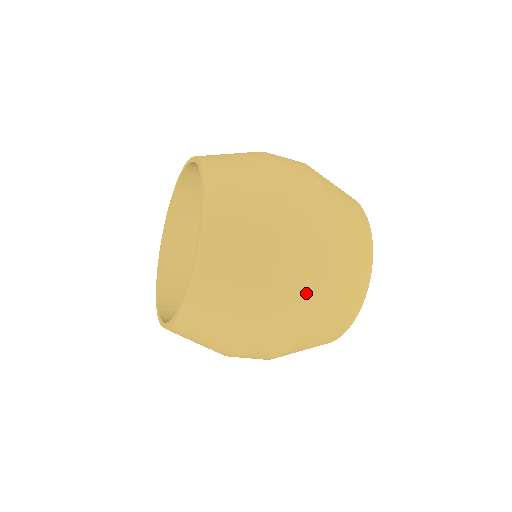
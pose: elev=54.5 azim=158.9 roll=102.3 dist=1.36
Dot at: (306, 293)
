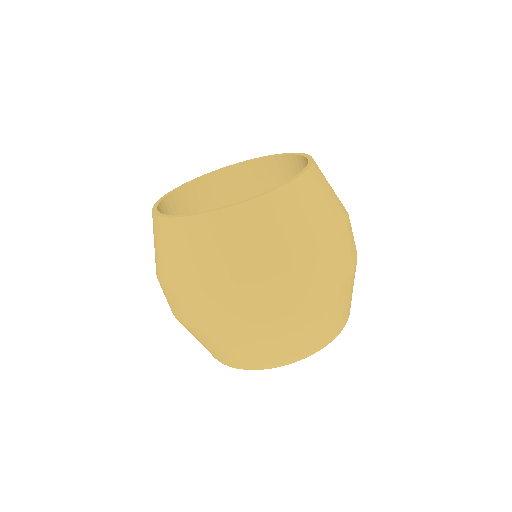
Dot at: (306, 297)
